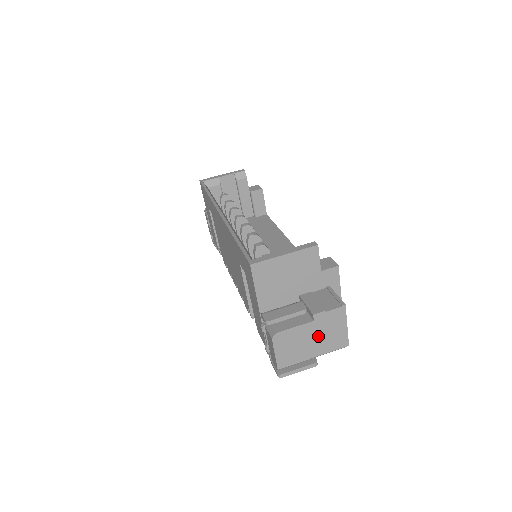
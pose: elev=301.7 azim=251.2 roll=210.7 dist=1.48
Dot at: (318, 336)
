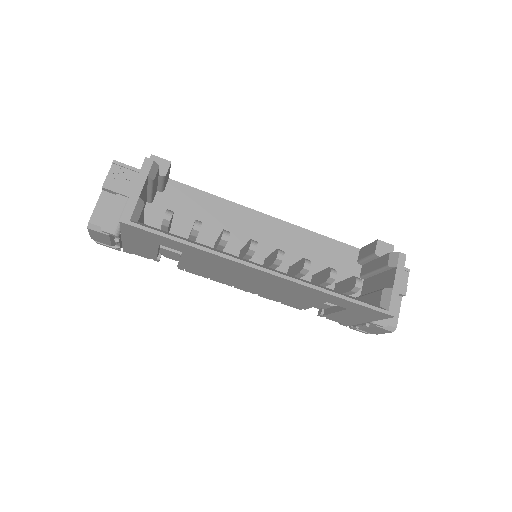
Dot at: occluded
